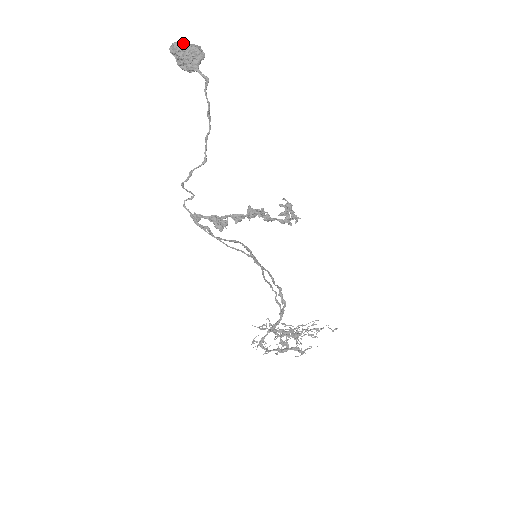
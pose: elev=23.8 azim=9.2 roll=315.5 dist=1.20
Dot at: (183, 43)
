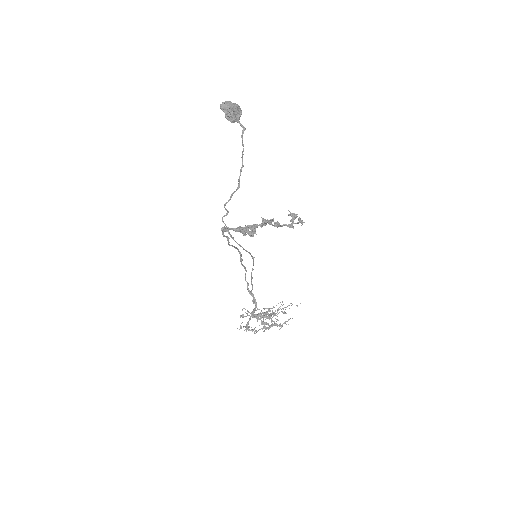
Dot at: (232, 103)
